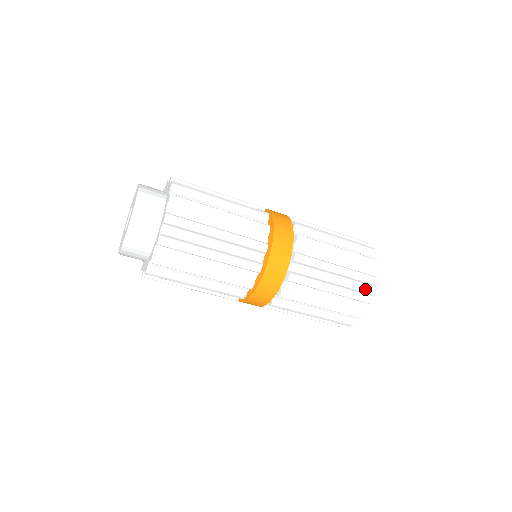
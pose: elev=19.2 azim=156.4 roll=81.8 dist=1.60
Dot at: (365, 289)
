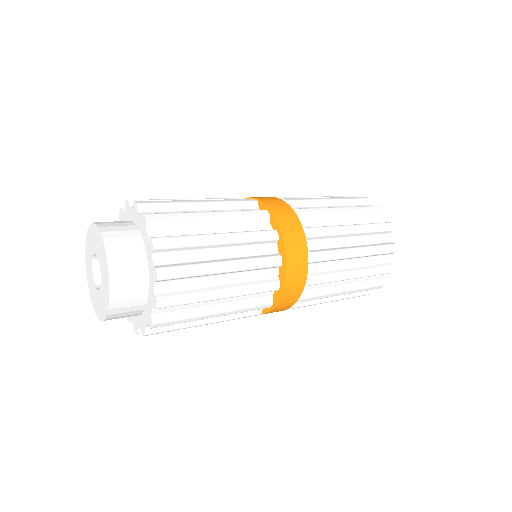
Dot at: (376, 221)
